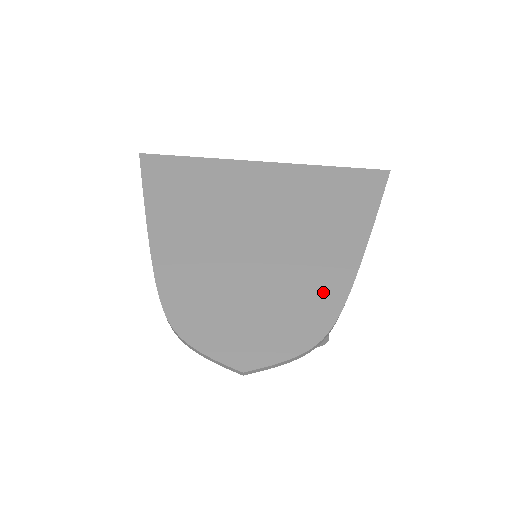
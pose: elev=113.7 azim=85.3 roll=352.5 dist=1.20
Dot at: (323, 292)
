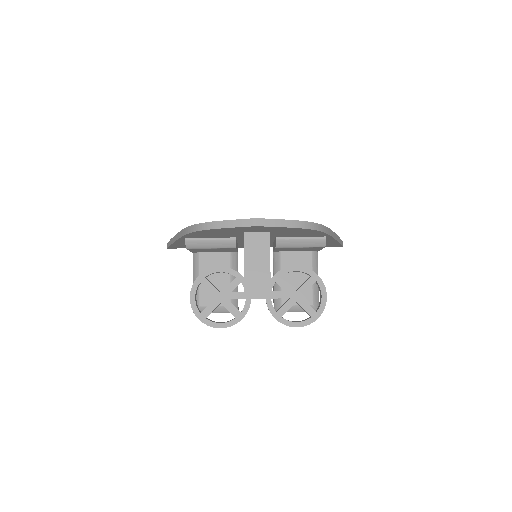
Dot at: occluded
